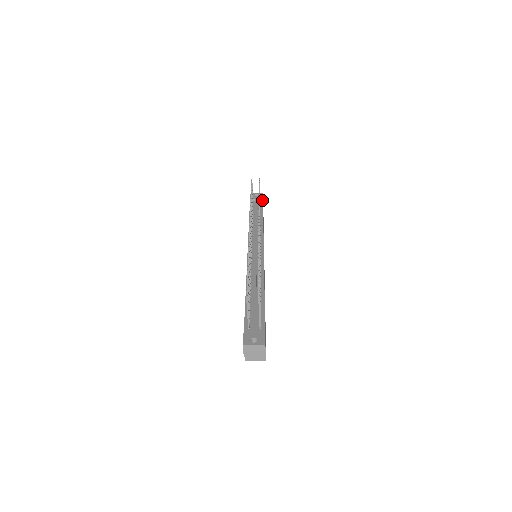
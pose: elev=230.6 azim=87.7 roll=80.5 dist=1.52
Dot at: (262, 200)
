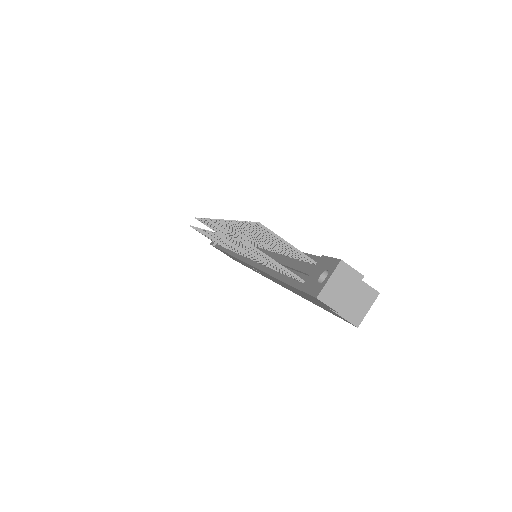
Dot at: occluded
